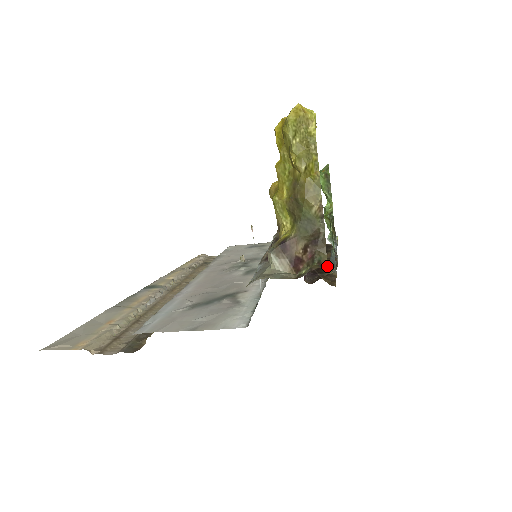
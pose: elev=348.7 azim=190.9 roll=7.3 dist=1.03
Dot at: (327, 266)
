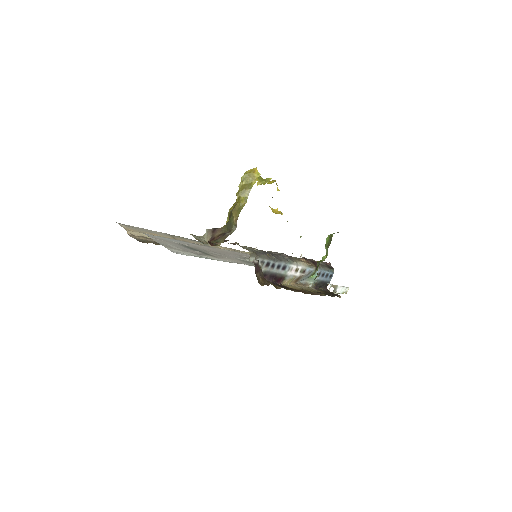
Dot at: (294, 289)
